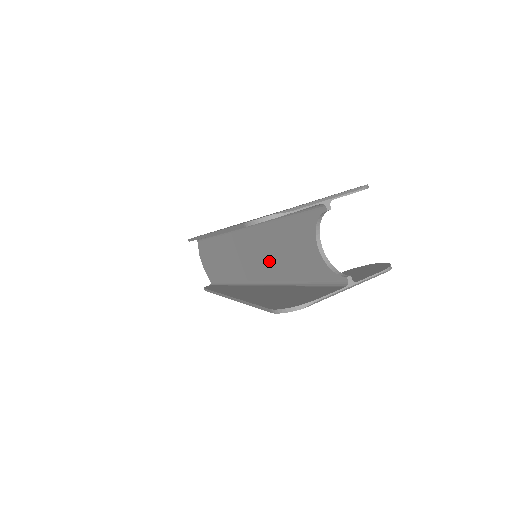
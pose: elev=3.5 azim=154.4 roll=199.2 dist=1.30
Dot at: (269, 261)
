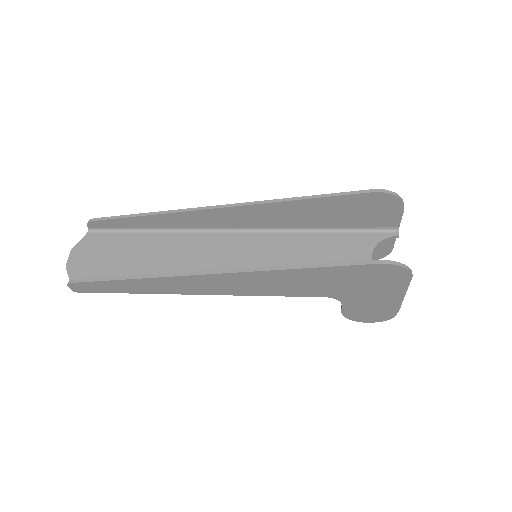
Dot at: (271, 266)
